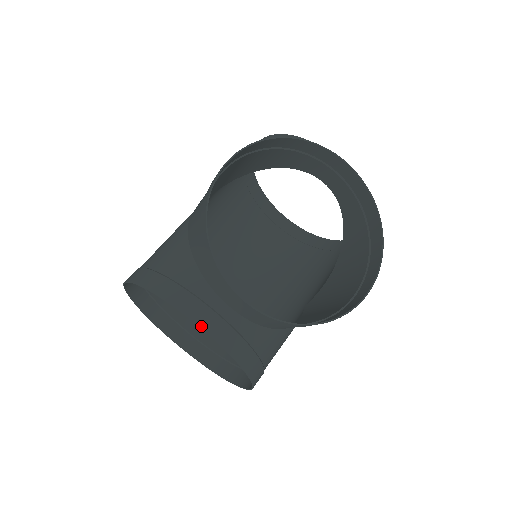
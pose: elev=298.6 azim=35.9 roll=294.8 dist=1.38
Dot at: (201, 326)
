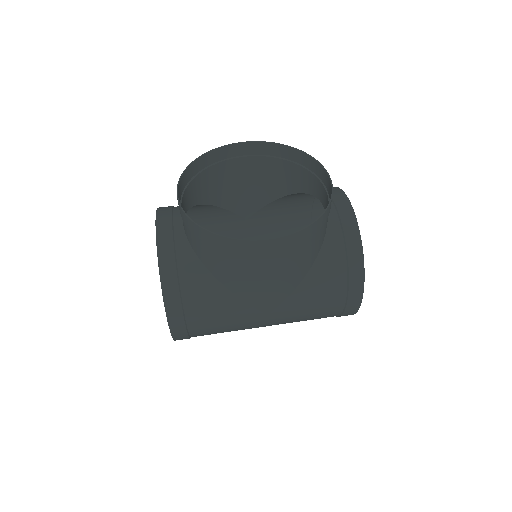
Dot at: (157, 222)
